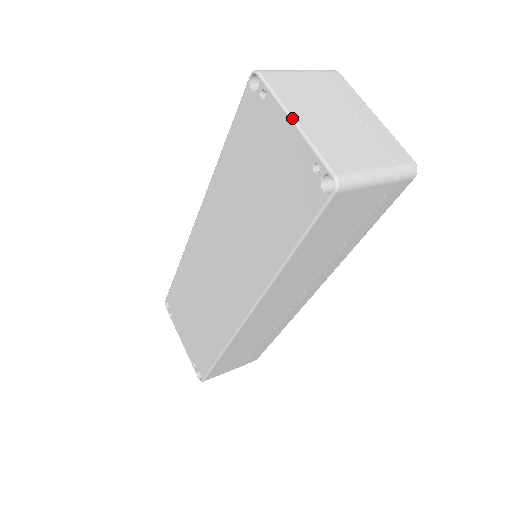
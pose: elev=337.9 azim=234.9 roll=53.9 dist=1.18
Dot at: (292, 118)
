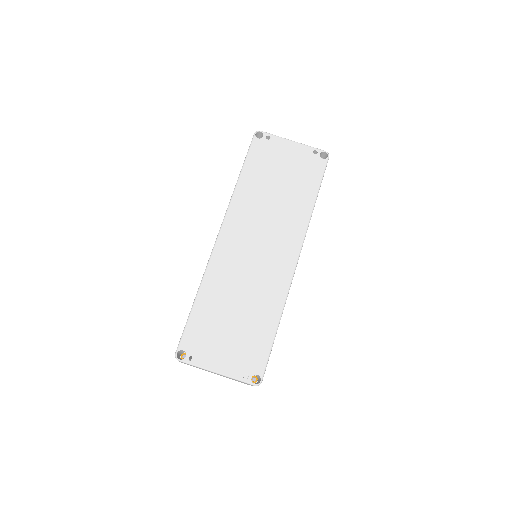
Dot at: occluded
